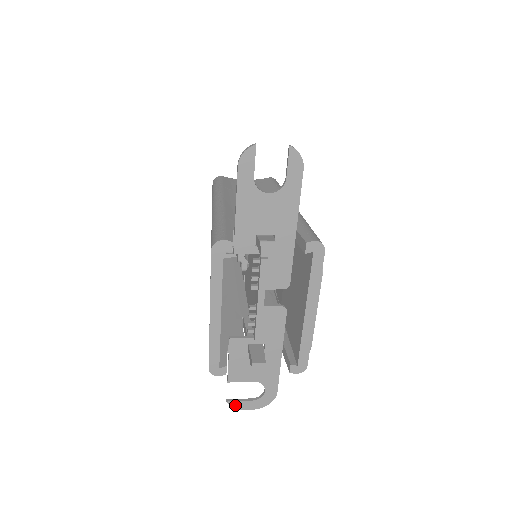
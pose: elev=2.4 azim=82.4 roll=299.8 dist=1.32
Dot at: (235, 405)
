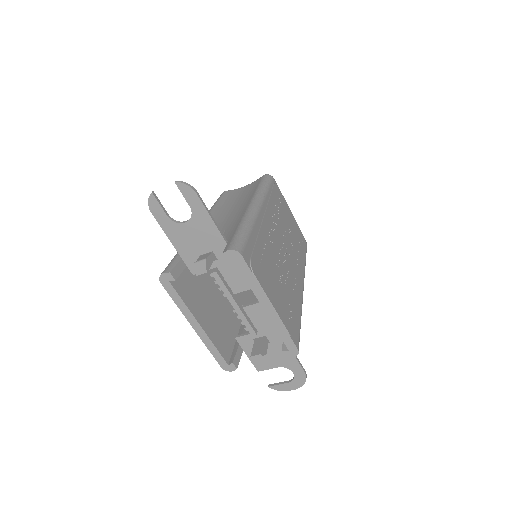
Dot at: (277, 388)
